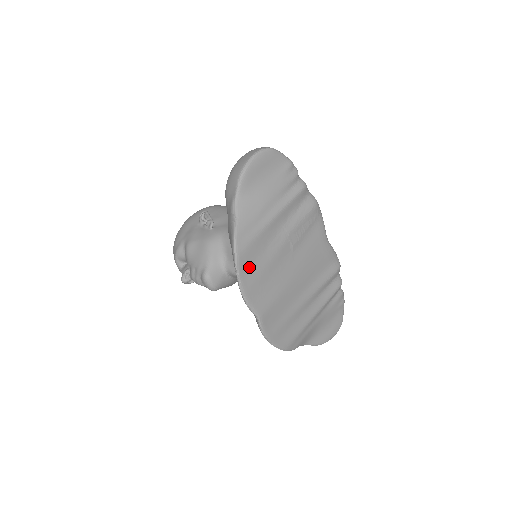
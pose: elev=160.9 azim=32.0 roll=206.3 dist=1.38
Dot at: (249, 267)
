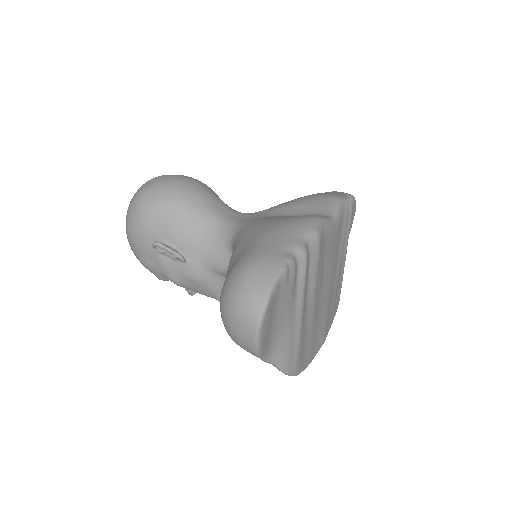
Dot at: (305, 356)
